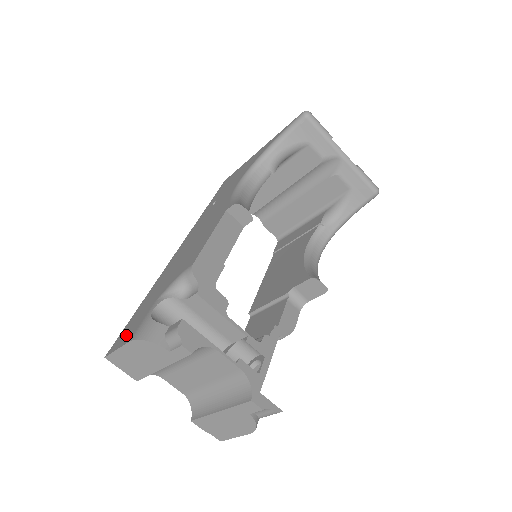
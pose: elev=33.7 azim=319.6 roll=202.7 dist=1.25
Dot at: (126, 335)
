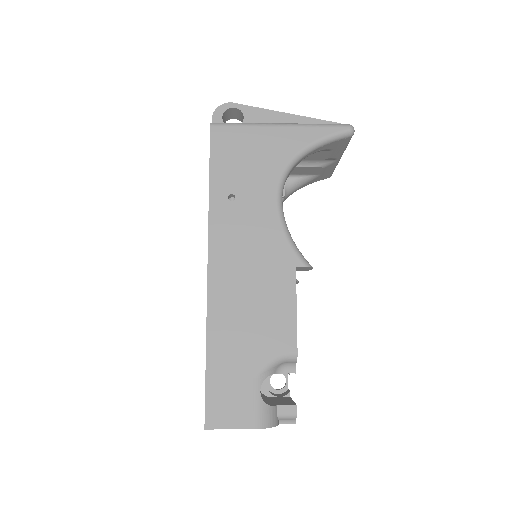
Dot at: (232, 412)
